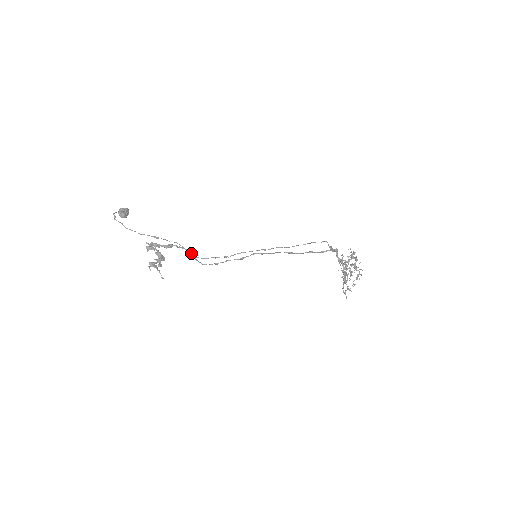
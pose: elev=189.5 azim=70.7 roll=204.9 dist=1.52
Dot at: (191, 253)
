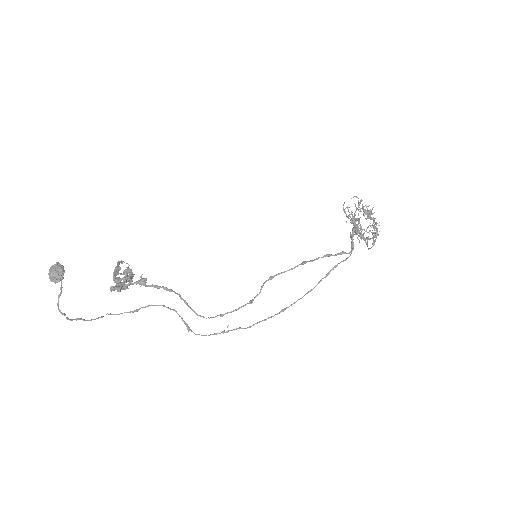
Dot at: occluded
